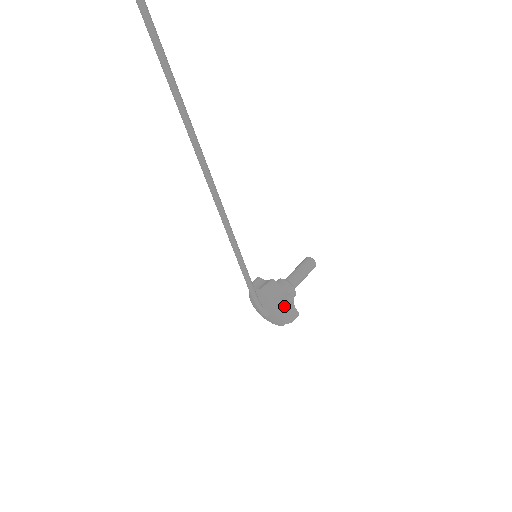
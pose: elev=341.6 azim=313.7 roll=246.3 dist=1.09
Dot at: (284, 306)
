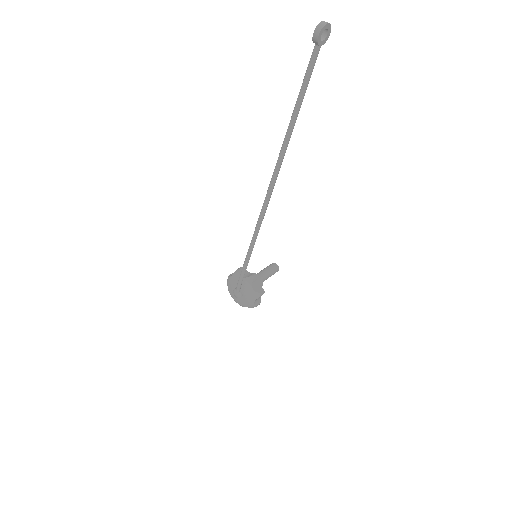
Dot at: (257, 296)
